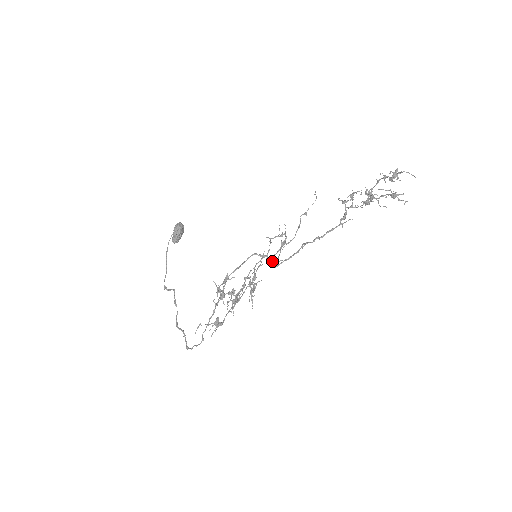
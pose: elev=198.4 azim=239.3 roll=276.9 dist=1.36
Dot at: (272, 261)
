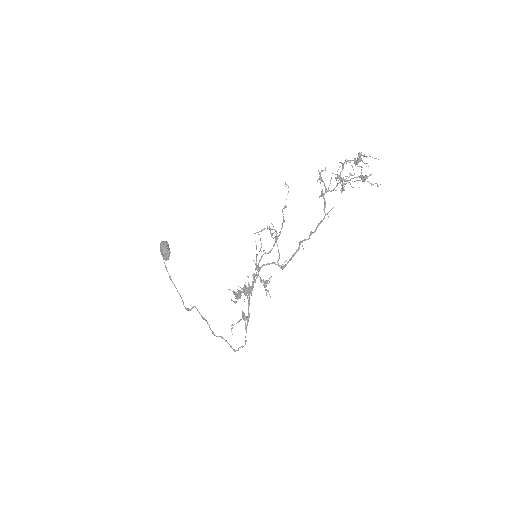
Dot at: (280, 265)
